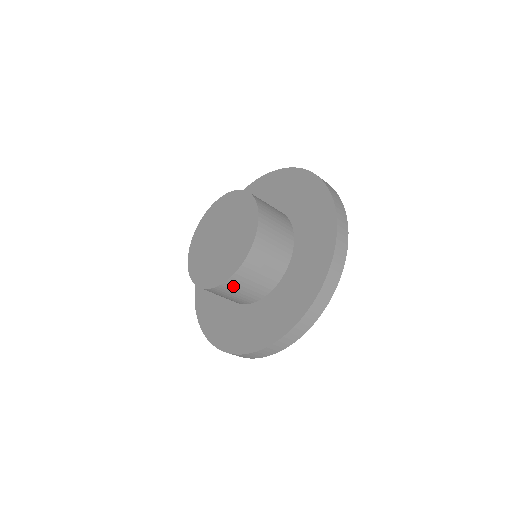
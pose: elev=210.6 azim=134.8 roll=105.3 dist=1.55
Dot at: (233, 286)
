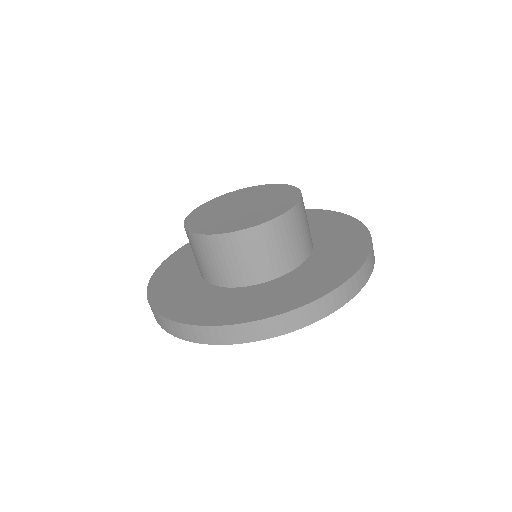
Dot at: (239, 244)
